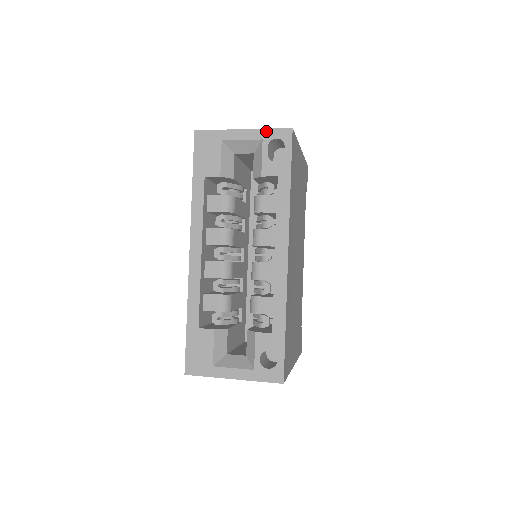
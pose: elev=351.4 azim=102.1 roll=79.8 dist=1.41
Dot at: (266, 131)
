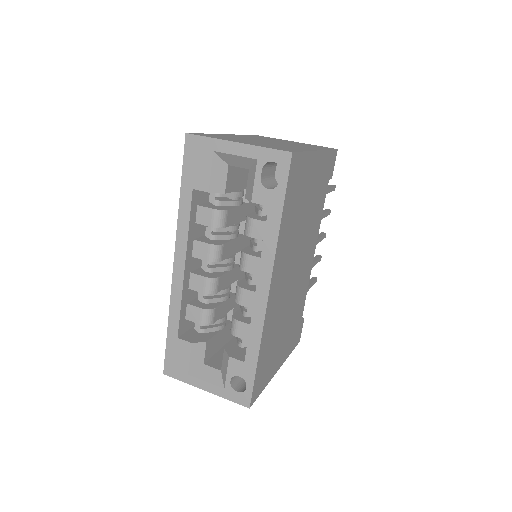
Dot at: (262, 150)
